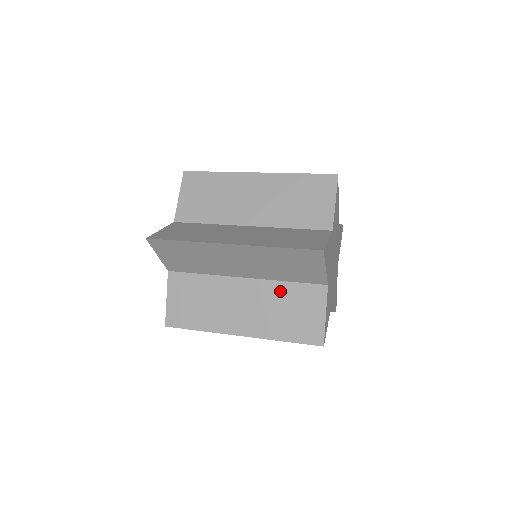
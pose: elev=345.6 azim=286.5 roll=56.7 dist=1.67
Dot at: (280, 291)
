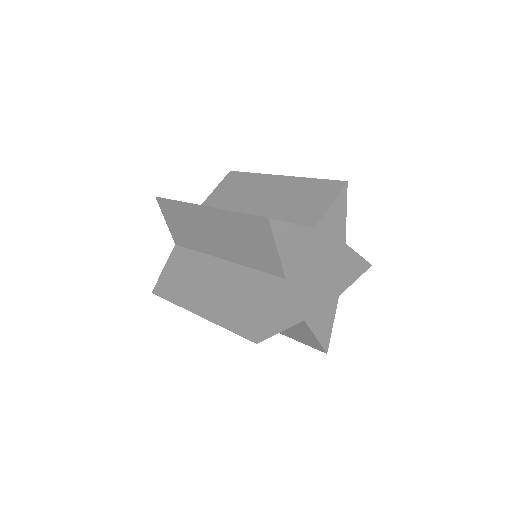
Dot at: (244, 277)
